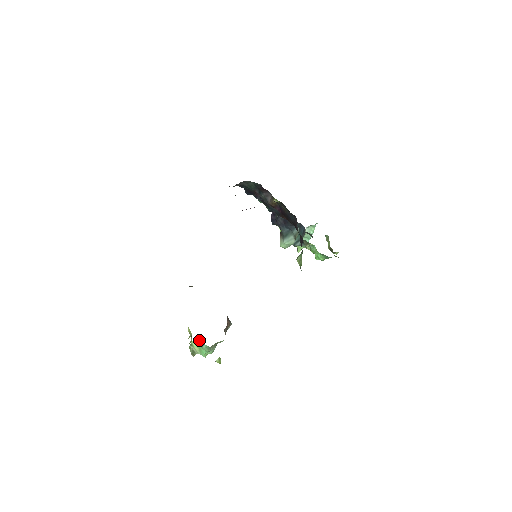
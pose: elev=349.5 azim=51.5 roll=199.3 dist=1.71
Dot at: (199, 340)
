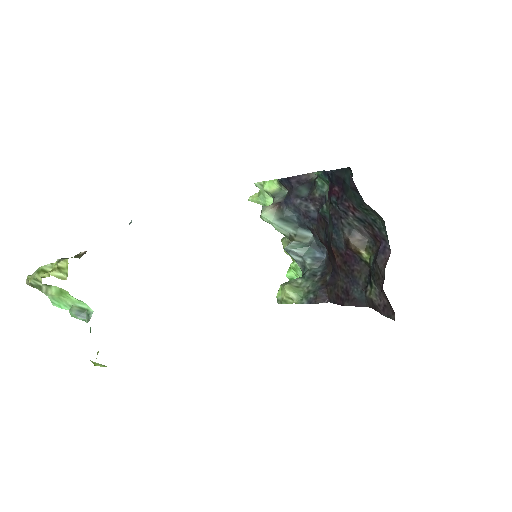
Dot at: (74, 298)
